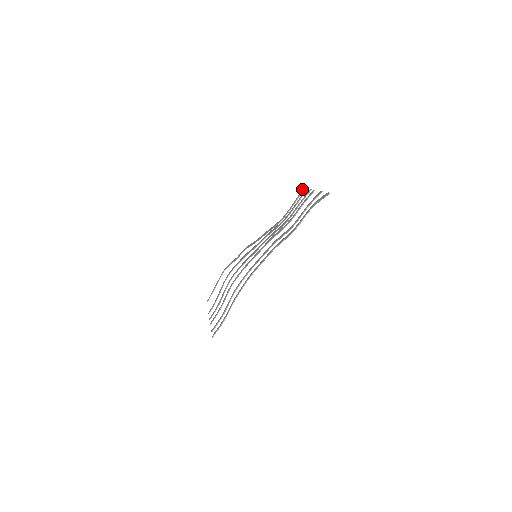
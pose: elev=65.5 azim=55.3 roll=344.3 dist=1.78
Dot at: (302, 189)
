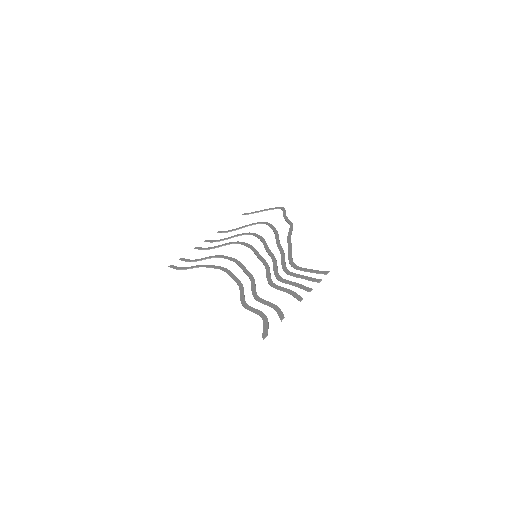
Dot at: (327, 271)
